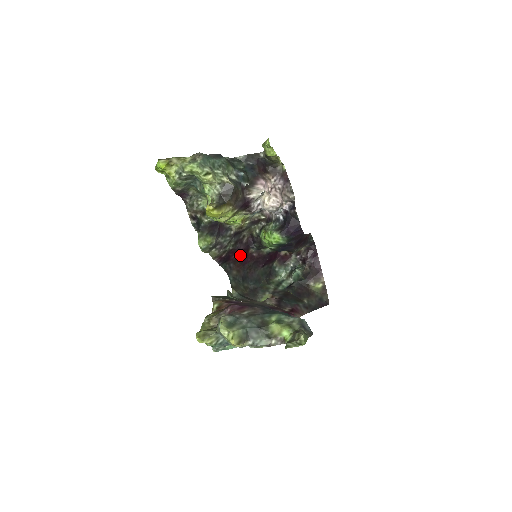
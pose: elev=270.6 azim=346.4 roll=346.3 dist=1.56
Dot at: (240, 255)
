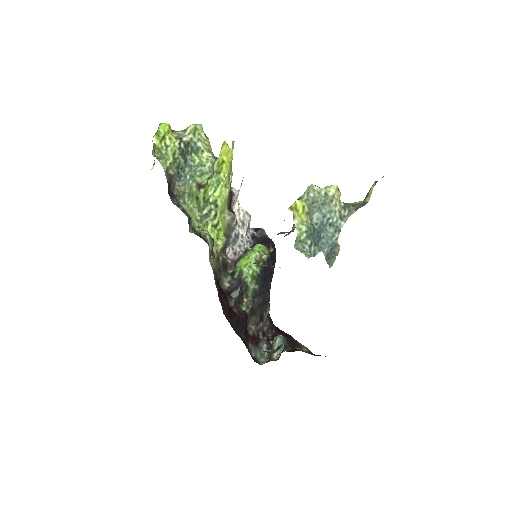
Dot at: (225, 300)
